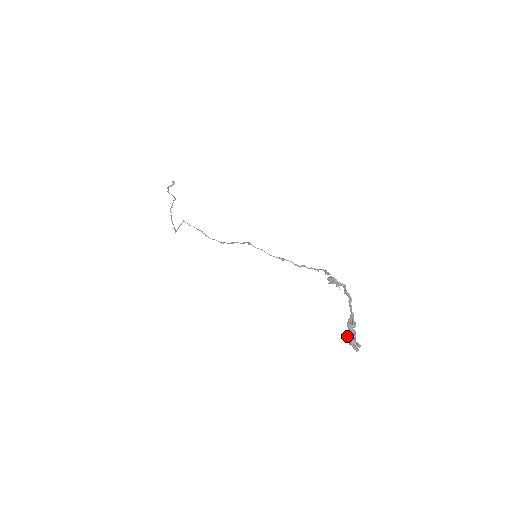
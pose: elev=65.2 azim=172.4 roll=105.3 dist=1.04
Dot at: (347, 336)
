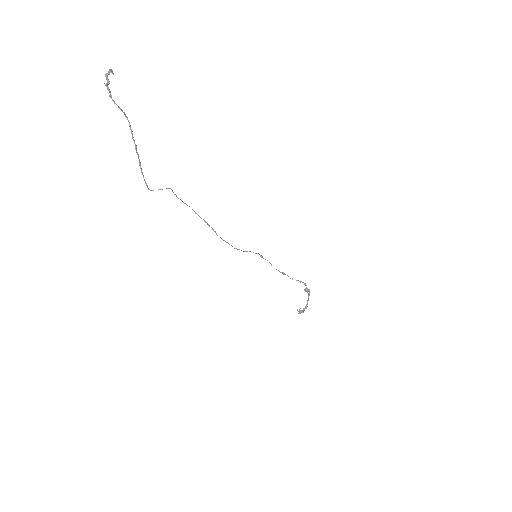
Dot at: (299, 311)
